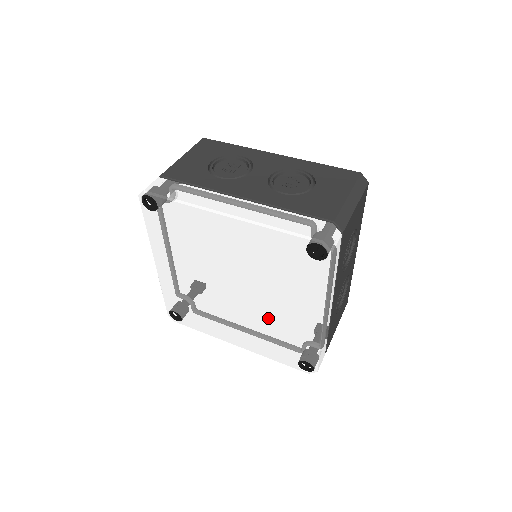
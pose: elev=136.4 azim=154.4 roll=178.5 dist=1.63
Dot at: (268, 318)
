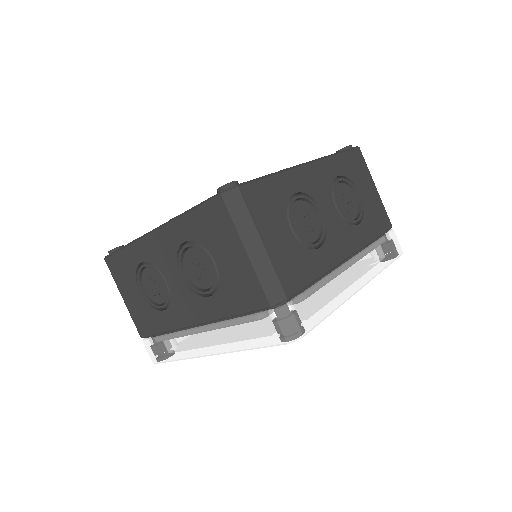
Dot at: occluded
